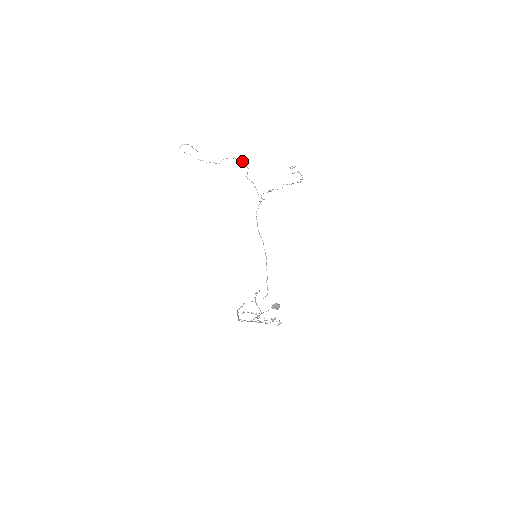
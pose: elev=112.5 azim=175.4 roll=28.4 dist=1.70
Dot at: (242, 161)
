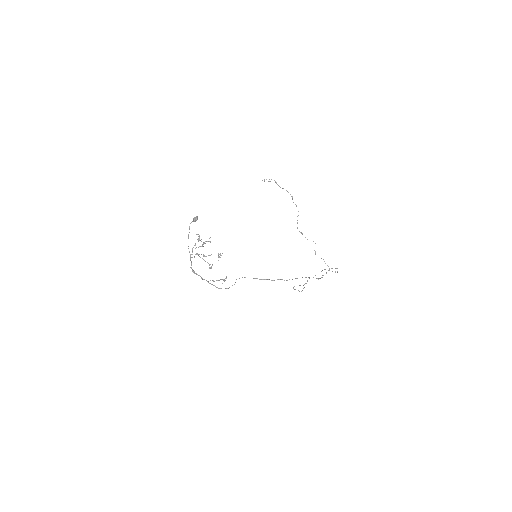
Dot at: (335, 268)
